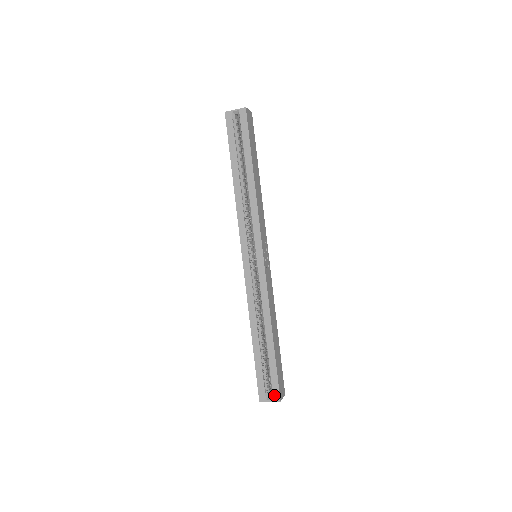
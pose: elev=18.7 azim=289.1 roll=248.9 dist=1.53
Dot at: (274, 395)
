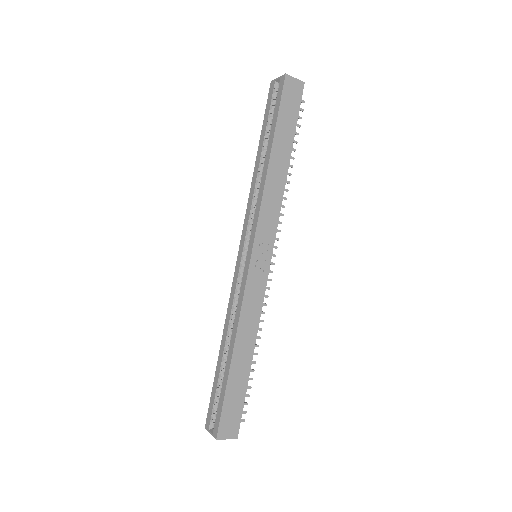
Dot at: (214, 428)
